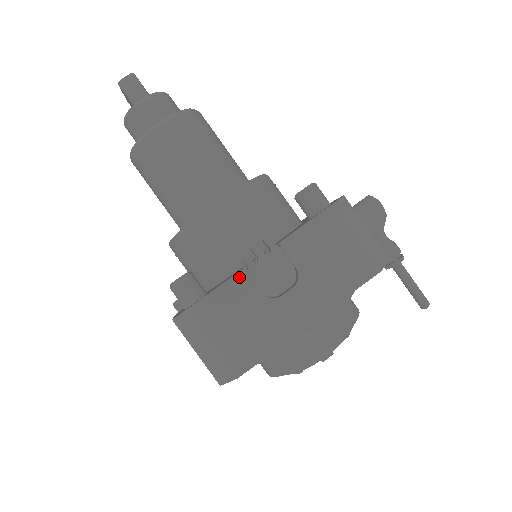
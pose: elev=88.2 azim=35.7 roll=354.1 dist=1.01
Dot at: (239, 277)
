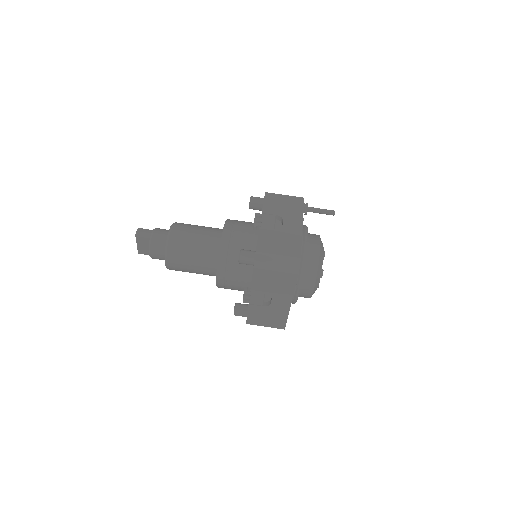
Dot at: (261, 230)
